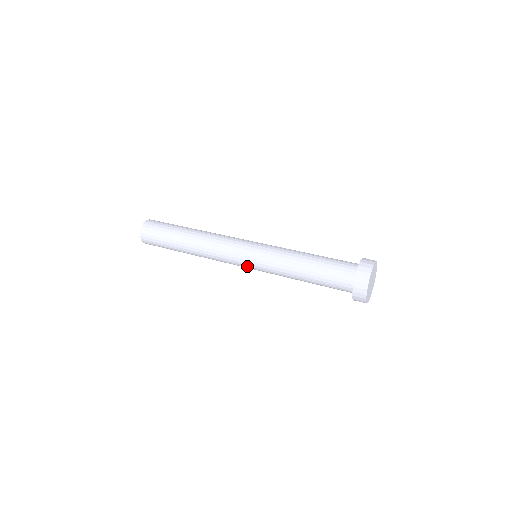
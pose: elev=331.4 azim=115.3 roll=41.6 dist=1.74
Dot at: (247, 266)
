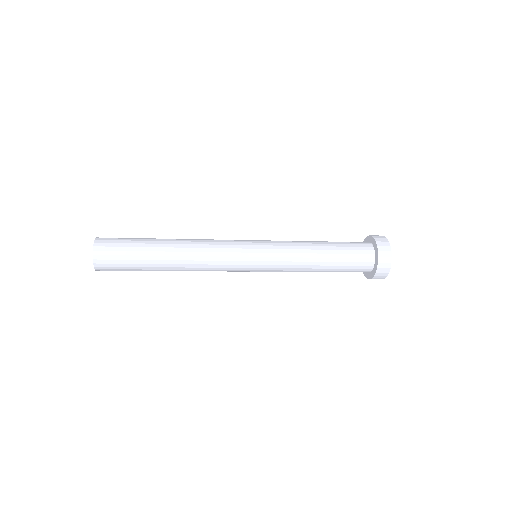
Dot at: (252, 268)
